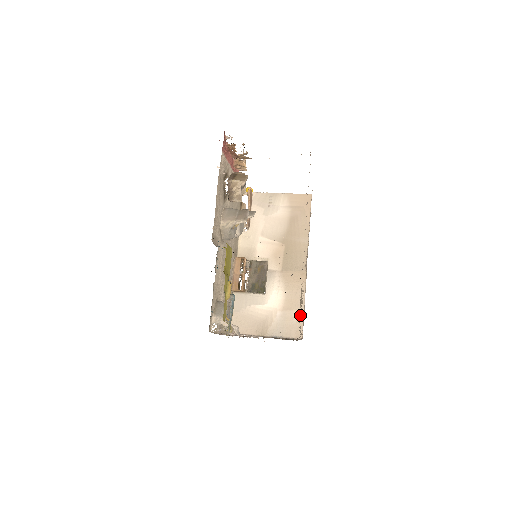
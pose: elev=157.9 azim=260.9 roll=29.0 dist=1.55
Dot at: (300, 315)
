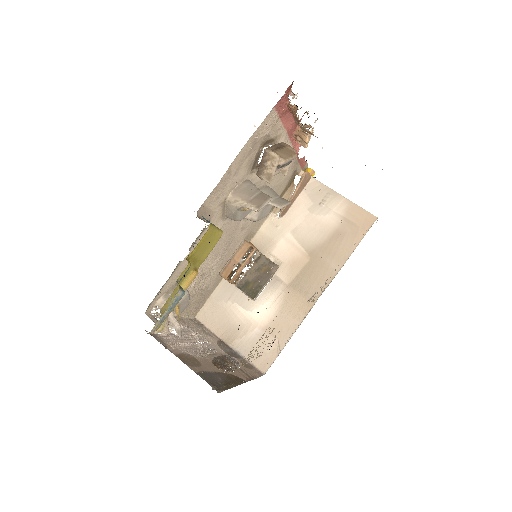
Dot at: (256, 358)
